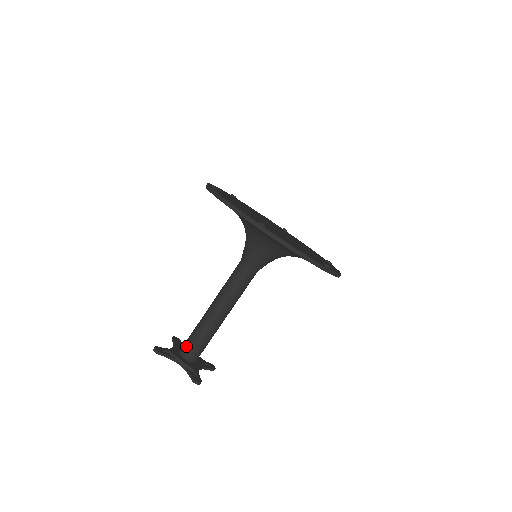
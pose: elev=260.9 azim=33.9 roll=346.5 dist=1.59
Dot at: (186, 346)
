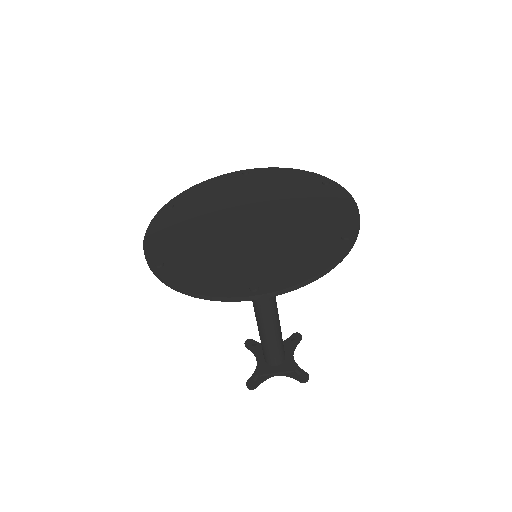
Dot at: (268, 358)
